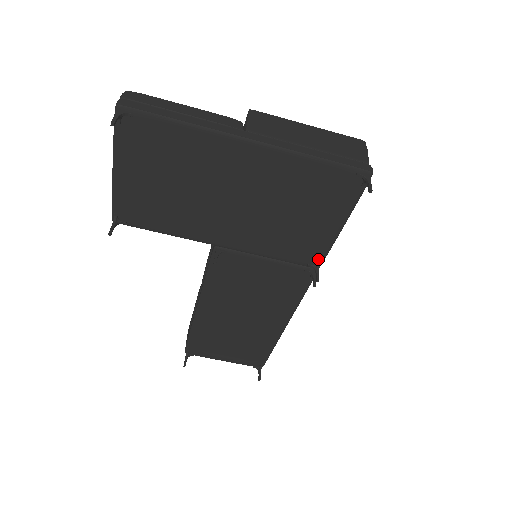
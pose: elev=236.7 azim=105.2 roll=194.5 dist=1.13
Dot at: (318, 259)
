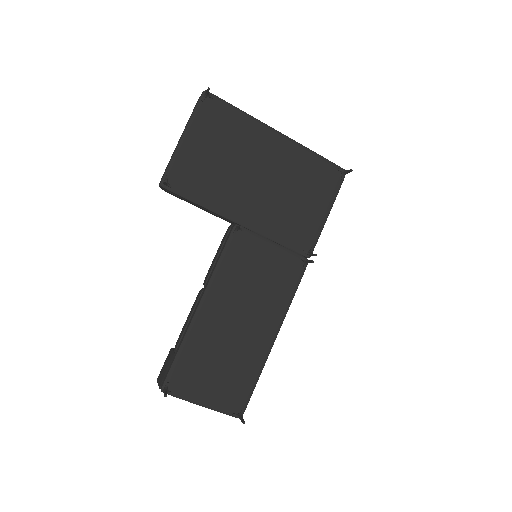
Dot at: (310, 246)
